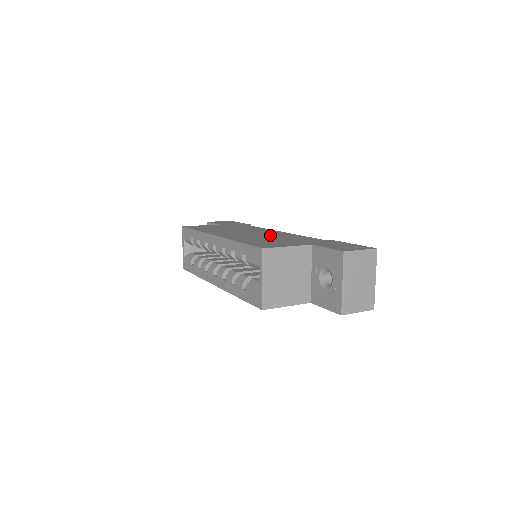
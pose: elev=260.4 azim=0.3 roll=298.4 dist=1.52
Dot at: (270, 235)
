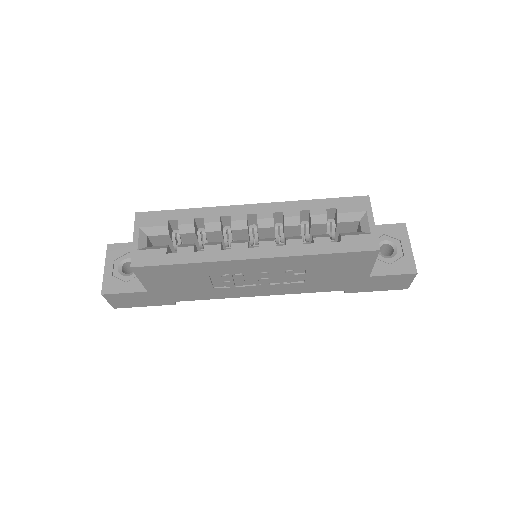
Dot at: occluded
